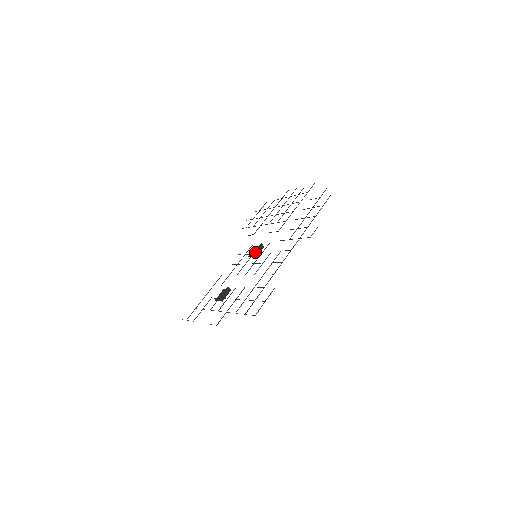
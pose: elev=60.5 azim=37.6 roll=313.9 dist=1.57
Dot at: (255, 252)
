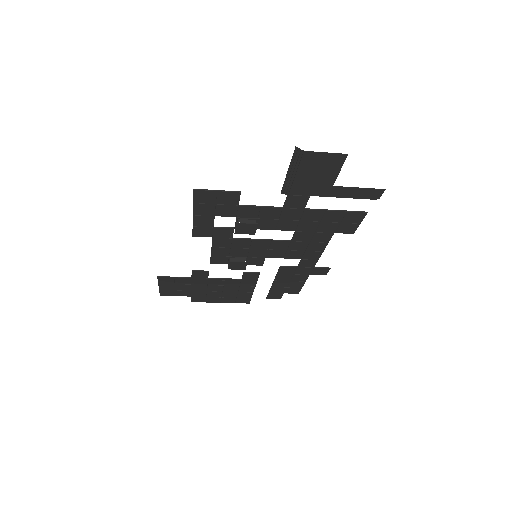
Dot at: (247, 258)
